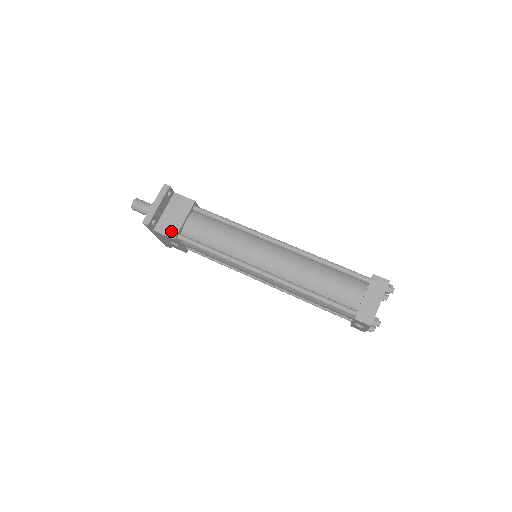
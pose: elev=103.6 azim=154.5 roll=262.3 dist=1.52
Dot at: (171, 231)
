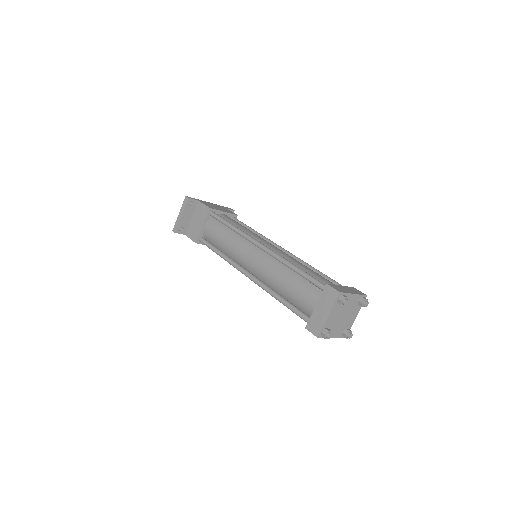
Dot at: (194, 236)
